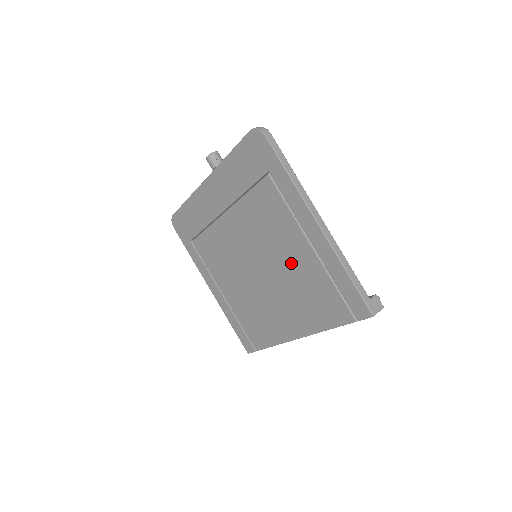
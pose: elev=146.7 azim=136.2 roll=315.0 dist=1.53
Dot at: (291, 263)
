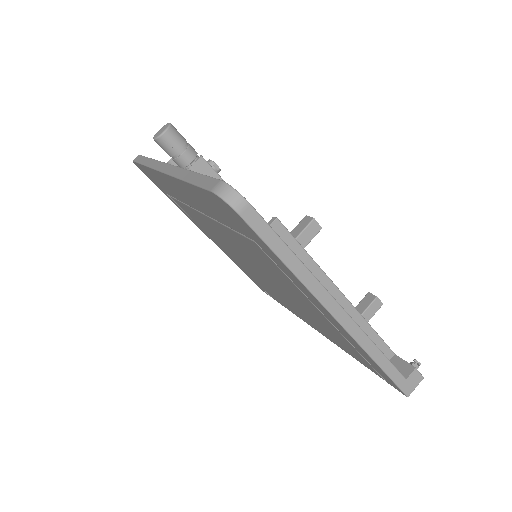
Dot at: (302, 304)
